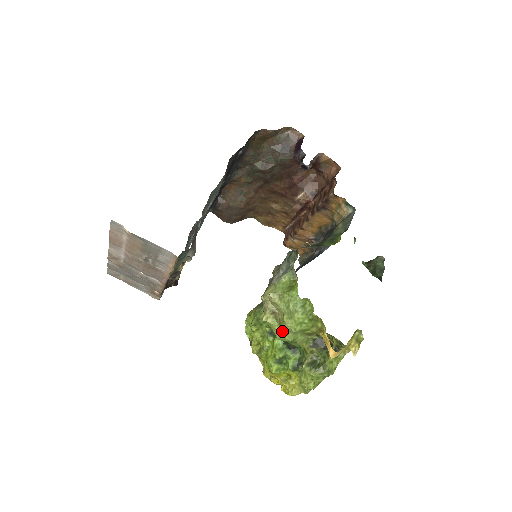
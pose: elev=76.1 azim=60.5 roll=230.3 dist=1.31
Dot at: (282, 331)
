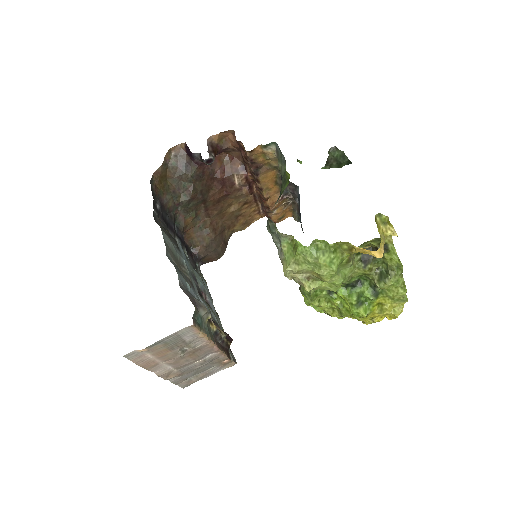
Dot at: (329, 283)
